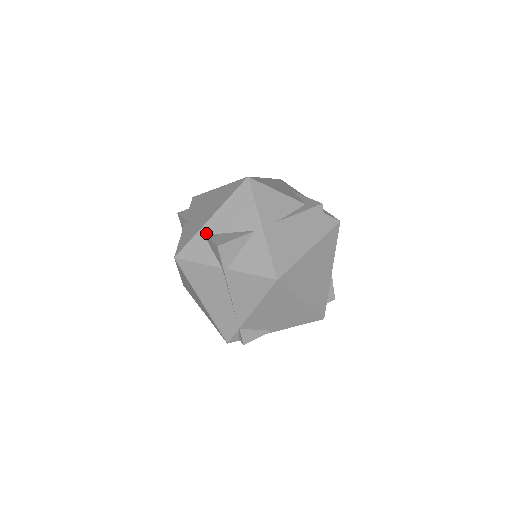
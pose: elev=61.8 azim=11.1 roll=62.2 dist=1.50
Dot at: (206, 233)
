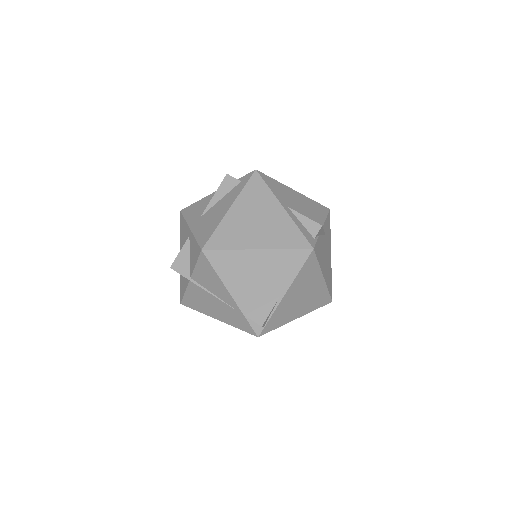
Dot at: occluded
